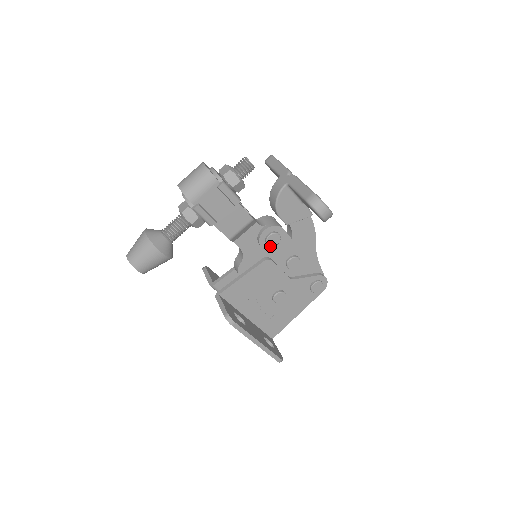
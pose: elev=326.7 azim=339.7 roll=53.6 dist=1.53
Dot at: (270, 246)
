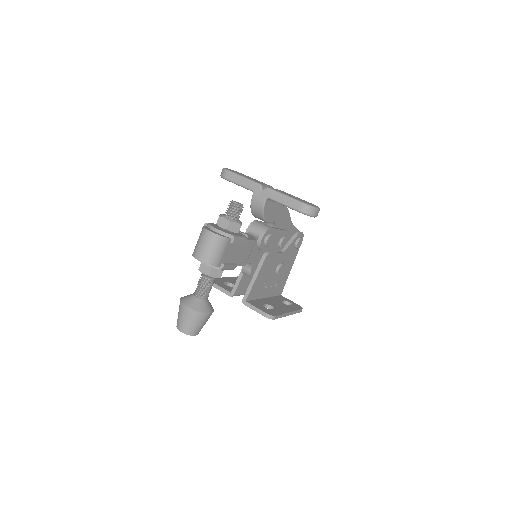
Dot at: occluded
